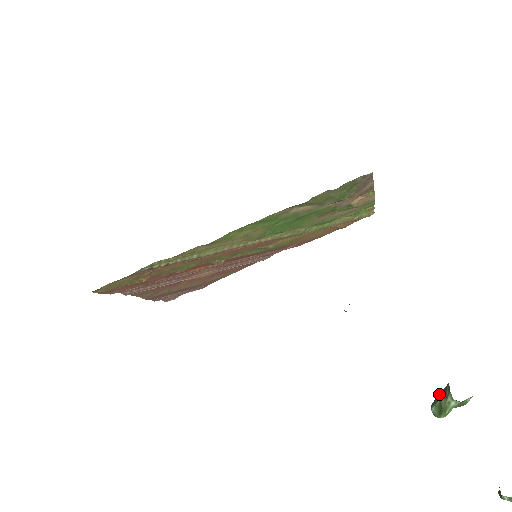
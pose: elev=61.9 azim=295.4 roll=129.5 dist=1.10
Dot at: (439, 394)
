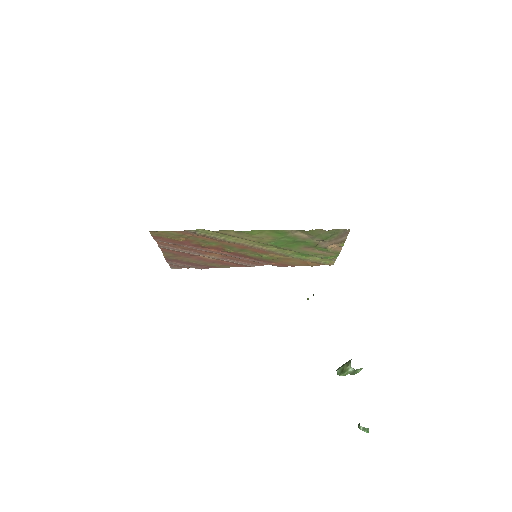
Dot at: (344, 364)
